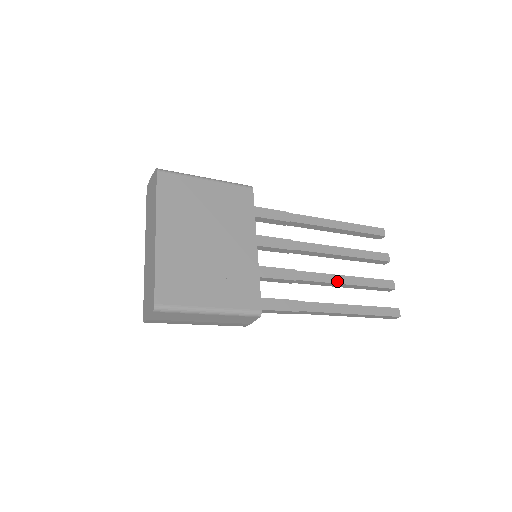
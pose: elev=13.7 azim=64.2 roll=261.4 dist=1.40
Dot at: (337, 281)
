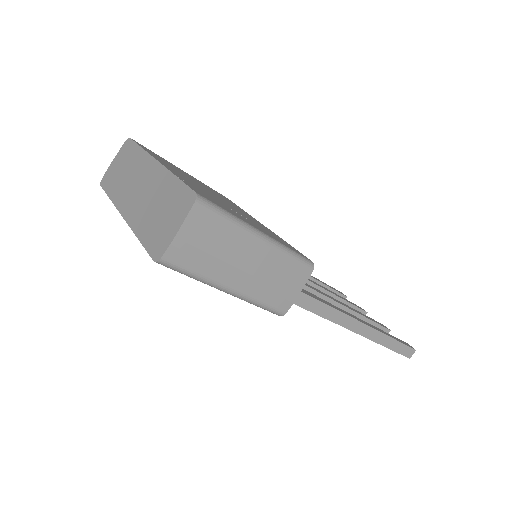
Dot at: (342, 304)
